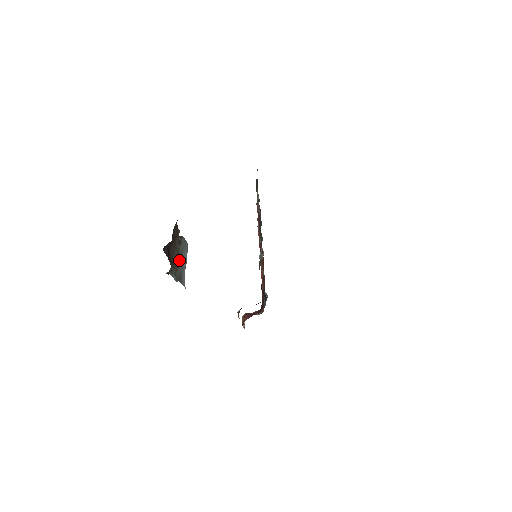
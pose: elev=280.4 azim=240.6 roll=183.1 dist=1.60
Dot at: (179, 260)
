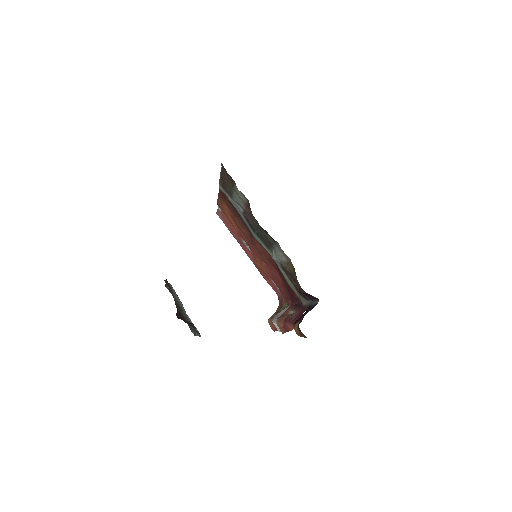
Dot at: (182, 310)
